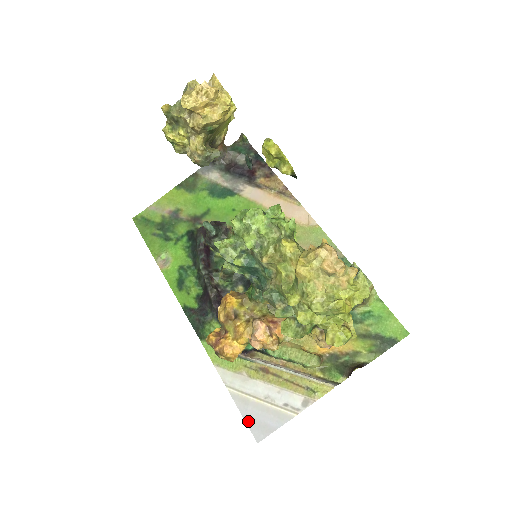
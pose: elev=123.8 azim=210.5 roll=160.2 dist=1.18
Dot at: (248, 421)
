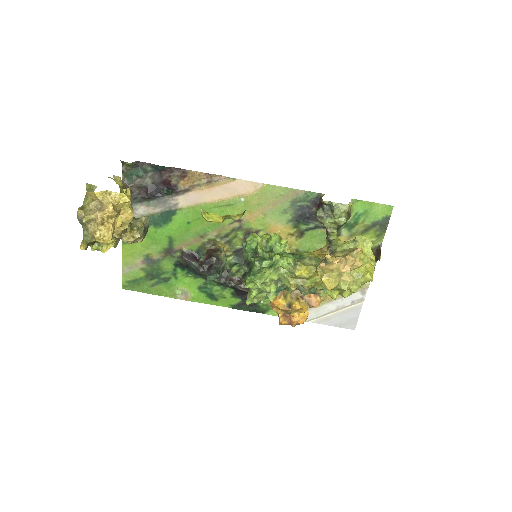
Dot at: (339, 326)
